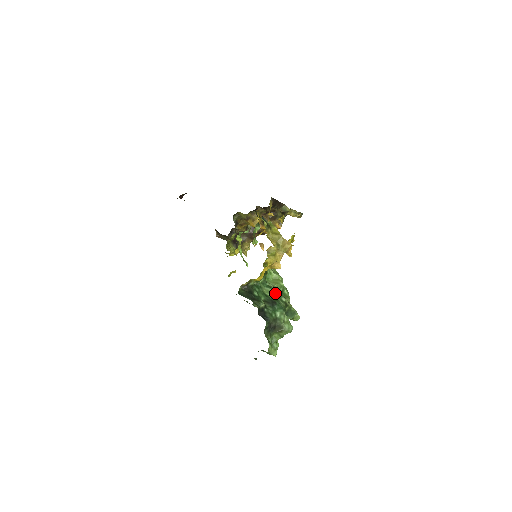
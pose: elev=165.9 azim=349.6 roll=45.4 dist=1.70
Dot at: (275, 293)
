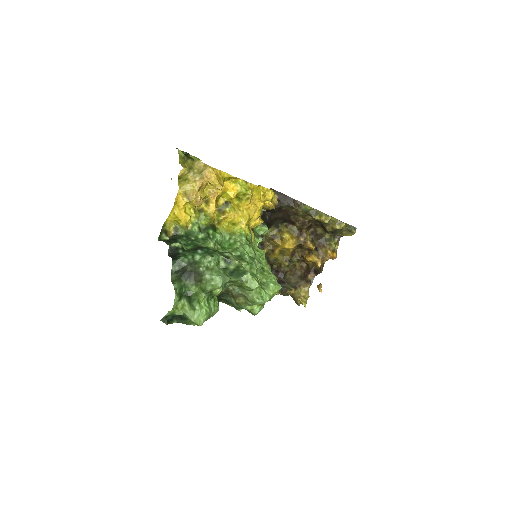
Dot at: (207, 240)
